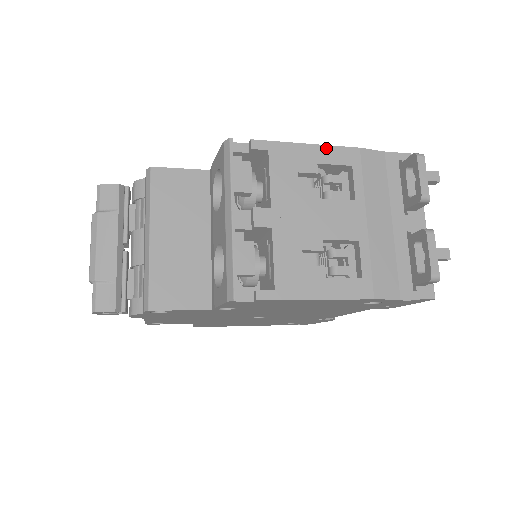
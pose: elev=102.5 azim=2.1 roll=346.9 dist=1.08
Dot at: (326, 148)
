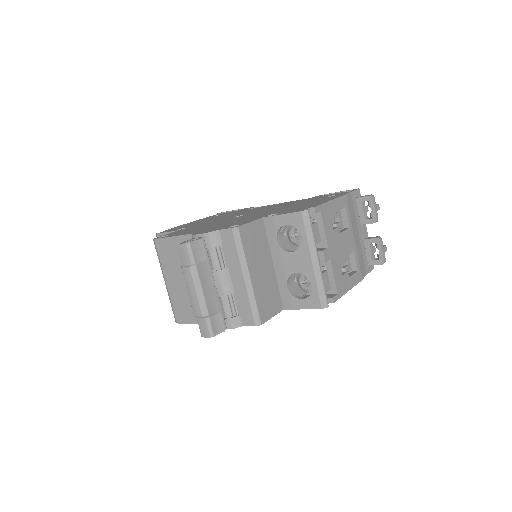
Dot at: (337, 200)
